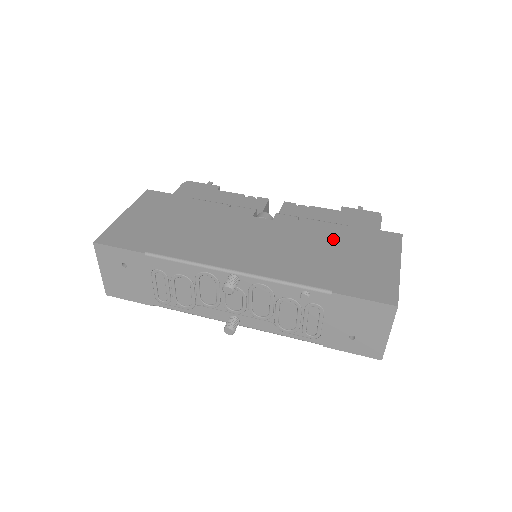
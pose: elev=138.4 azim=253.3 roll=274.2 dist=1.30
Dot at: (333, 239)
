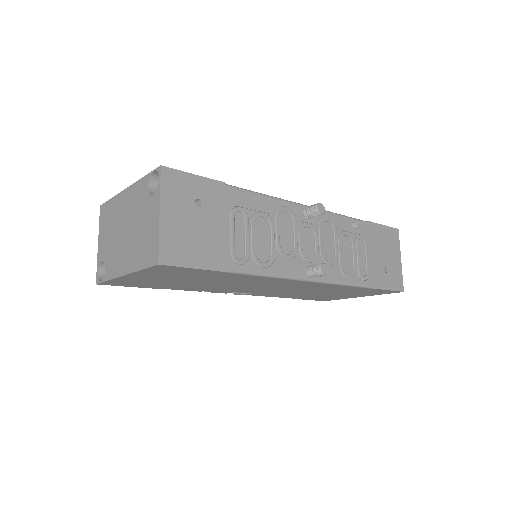
Dot at: occluded
